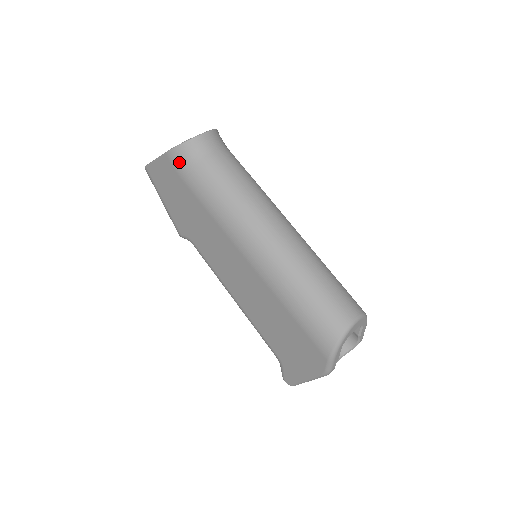
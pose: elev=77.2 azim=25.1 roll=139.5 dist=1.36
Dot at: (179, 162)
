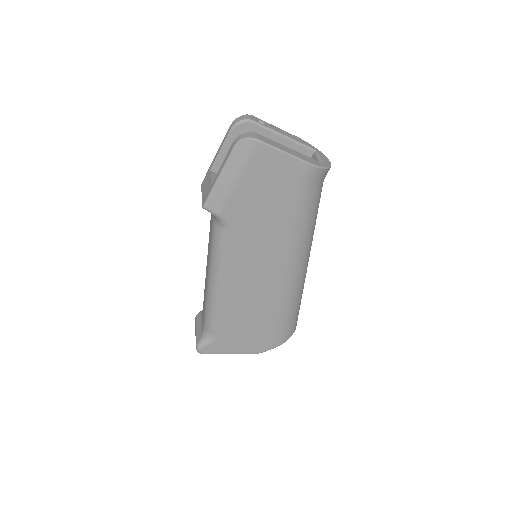
Dot at: (311, 180)
